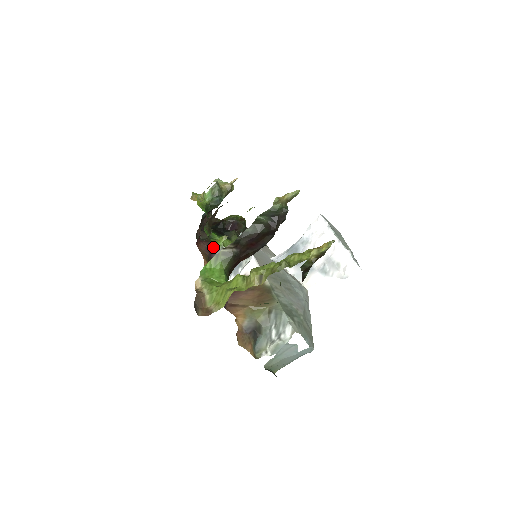
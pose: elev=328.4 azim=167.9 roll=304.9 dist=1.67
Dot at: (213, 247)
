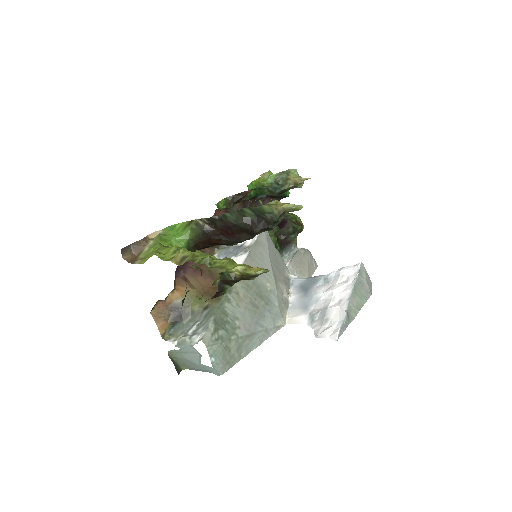
Dot at: occluded
